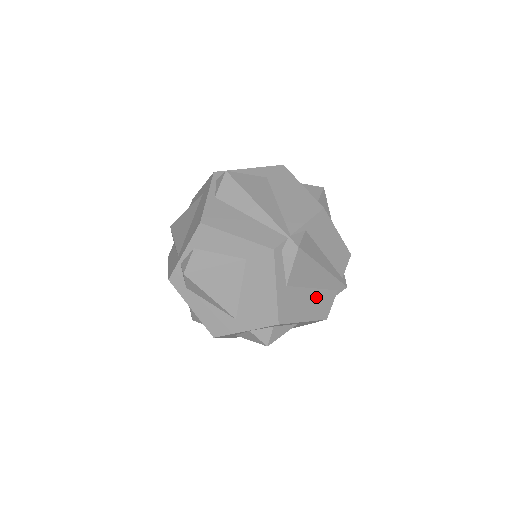
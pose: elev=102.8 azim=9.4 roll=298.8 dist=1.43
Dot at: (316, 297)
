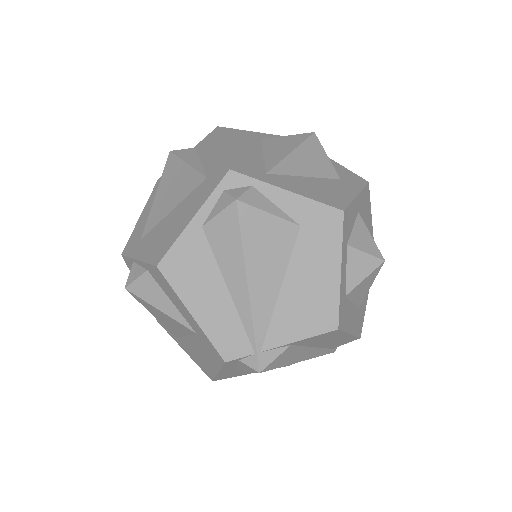
Dot at: occluded
